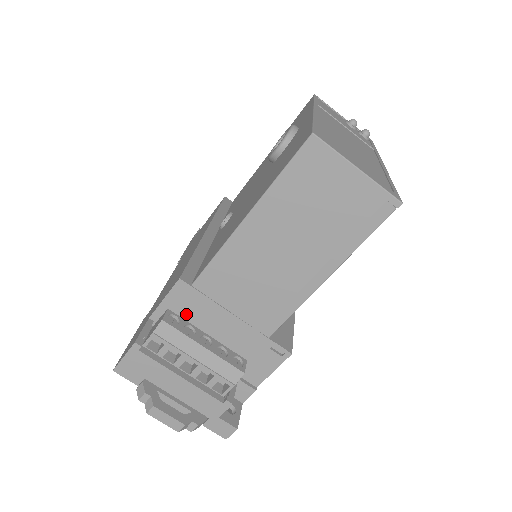
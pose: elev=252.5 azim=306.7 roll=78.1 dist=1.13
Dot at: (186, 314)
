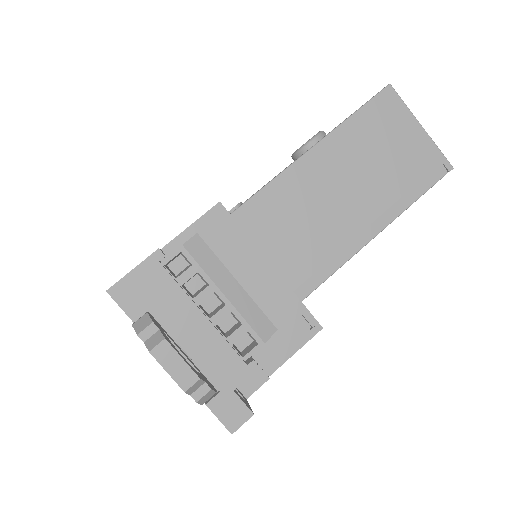
Dot at: occluded
